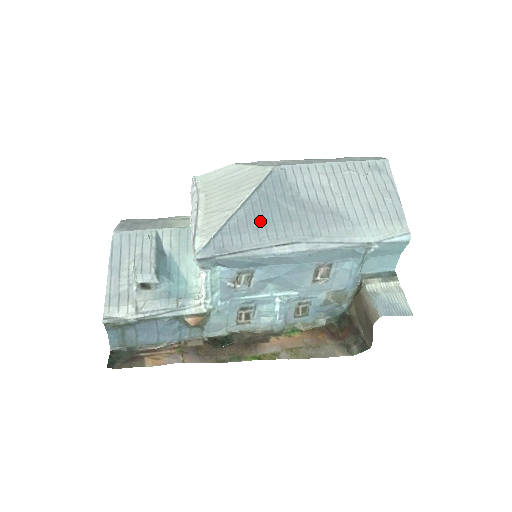
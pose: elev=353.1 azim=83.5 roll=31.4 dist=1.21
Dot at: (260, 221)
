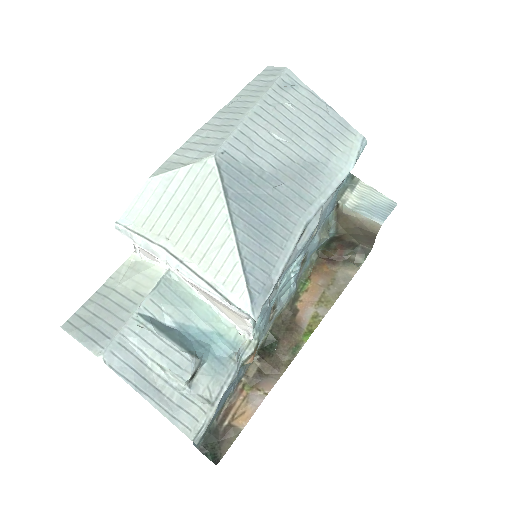
Dot at: (263, 229)
